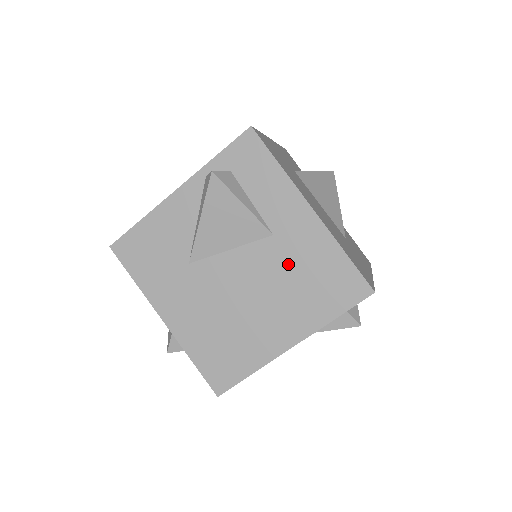
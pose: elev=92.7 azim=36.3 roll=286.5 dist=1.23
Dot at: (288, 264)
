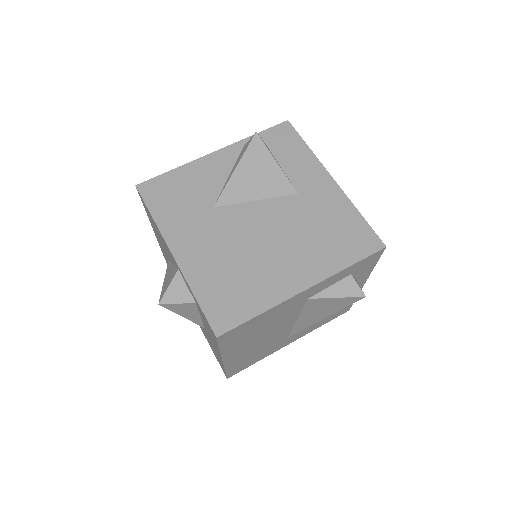
Dot at: (309, 217)
